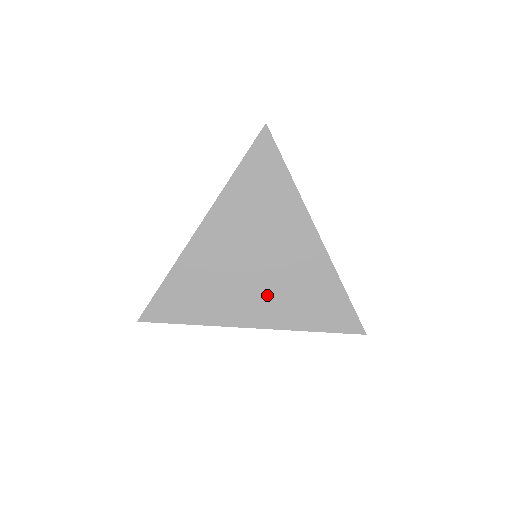
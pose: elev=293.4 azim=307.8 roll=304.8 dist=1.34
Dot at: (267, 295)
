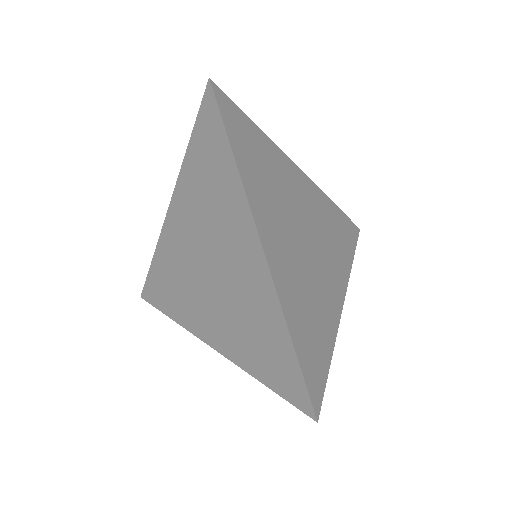
Dot at: (218, 312)
